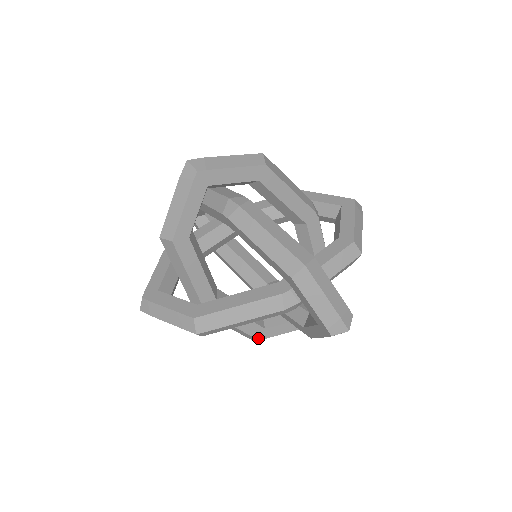
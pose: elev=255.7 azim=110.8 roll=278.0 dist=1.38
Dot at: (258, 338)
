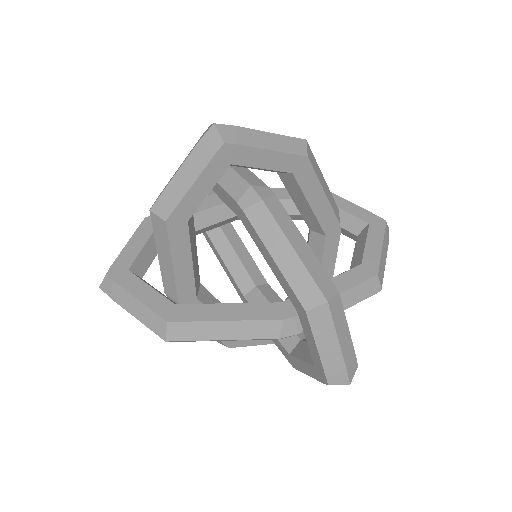
Dot at: (229, 345)
